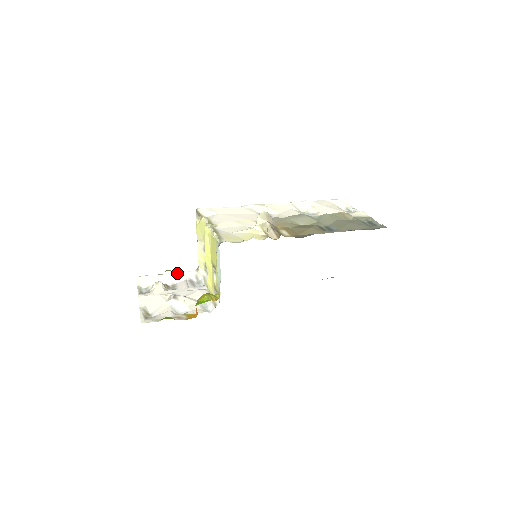
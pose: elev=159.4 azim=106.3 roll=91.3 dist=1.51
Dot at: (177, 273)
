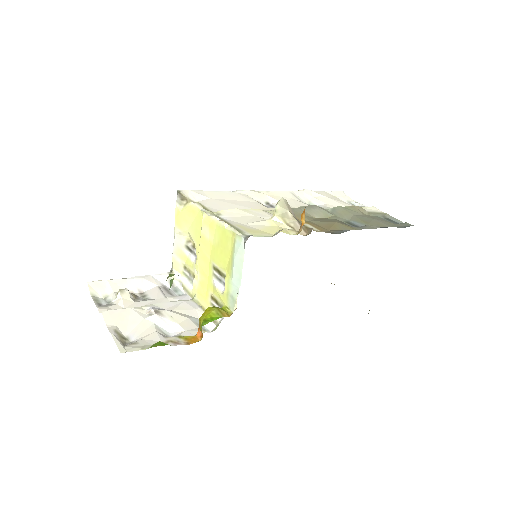
Dot at: (144, 277)
